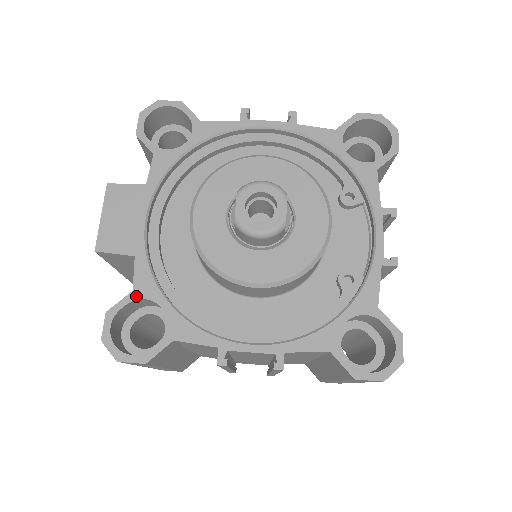
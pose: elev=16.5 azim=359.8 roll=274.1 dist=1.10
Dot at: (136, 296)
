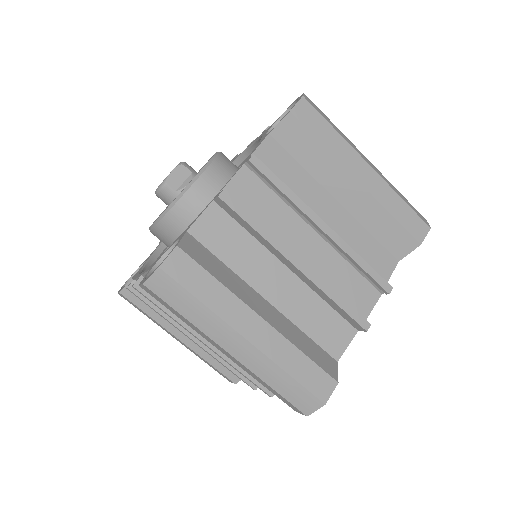
Dot at: occluded
